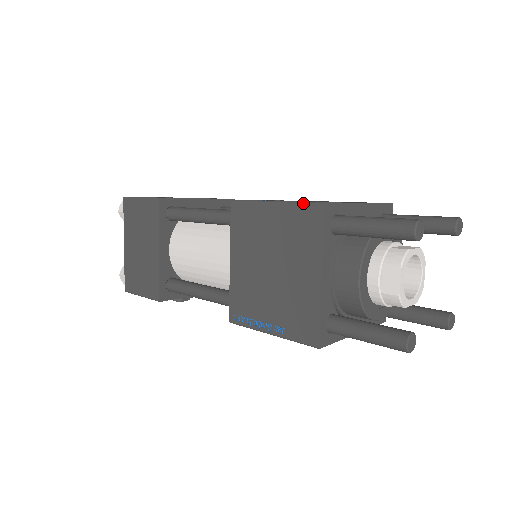
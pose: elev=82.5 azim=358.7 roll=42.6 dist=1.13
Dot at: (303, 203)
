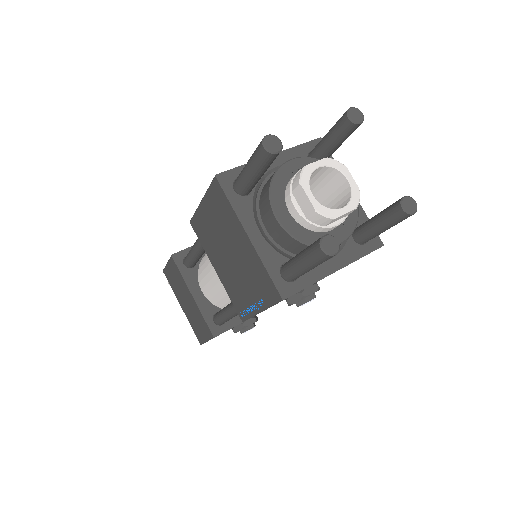
Dot at: (209, 187)
